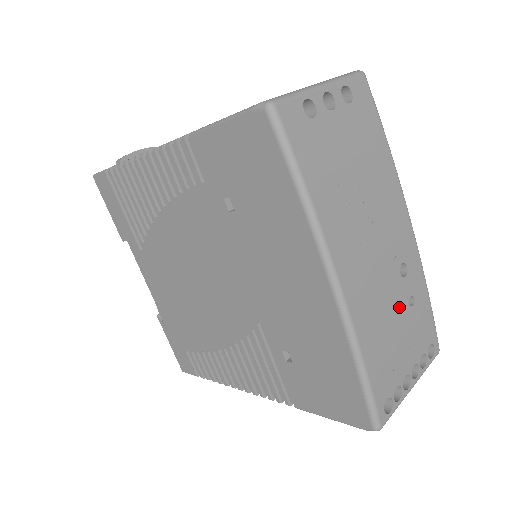
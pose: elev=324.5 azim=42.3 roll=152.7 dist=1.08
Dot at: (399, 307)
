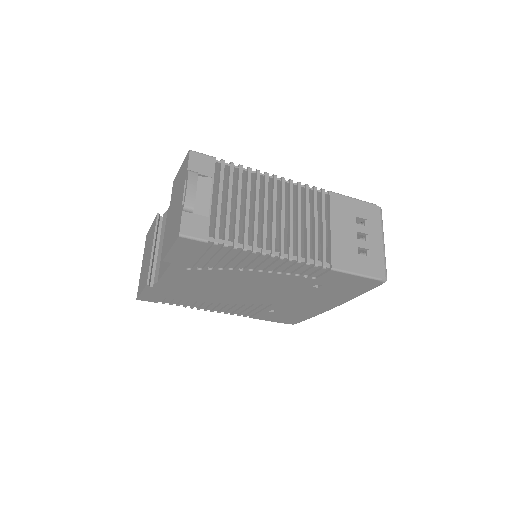
Dot at: occluded
